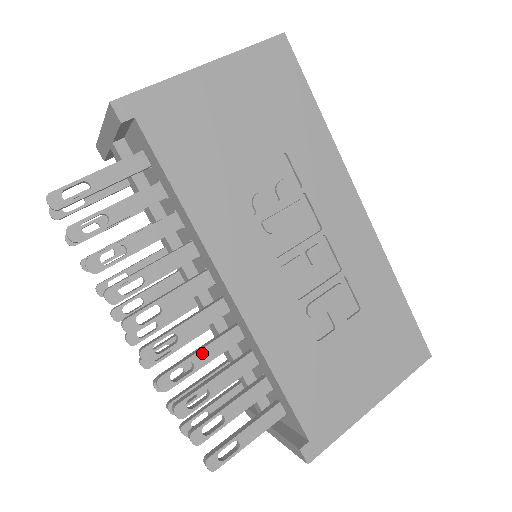
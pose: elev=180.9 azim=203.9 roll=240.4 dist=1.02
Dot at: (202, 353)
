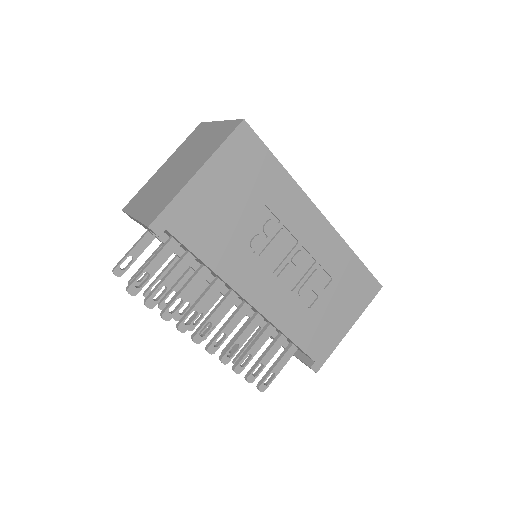
Dot at: (242, 337)
